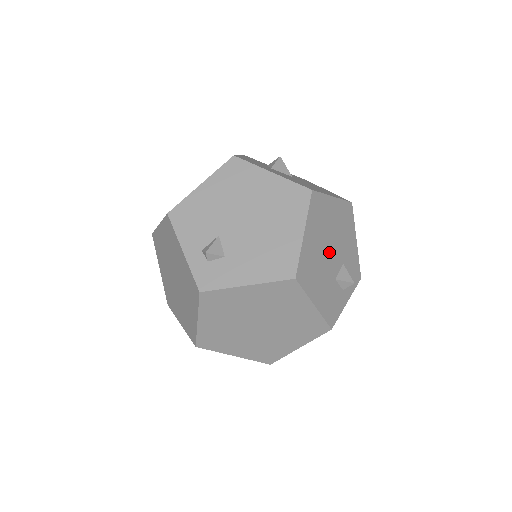
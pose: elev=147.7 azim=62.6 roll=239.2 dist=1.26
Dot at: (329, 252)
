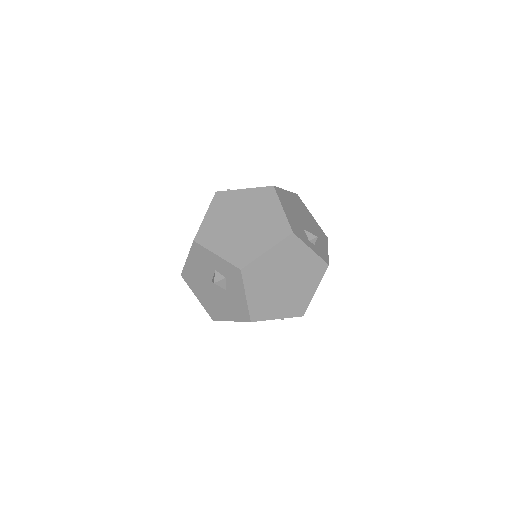
Dot at: (302, 218)
